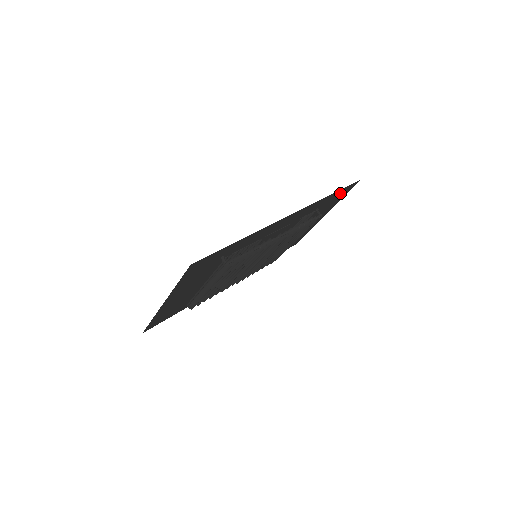
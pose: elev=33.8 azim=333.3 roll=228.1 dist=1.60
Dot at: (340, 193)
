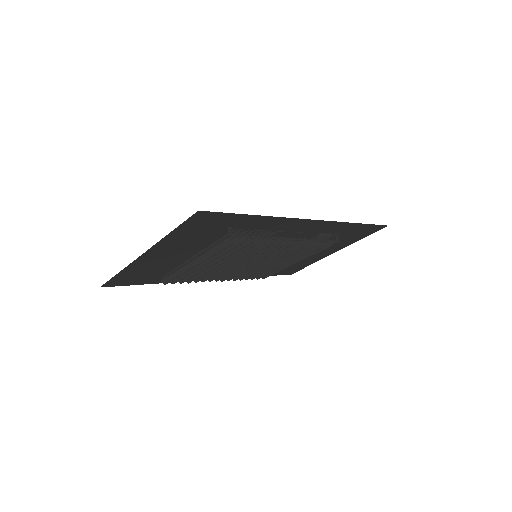
Dot at: (363, 230)
